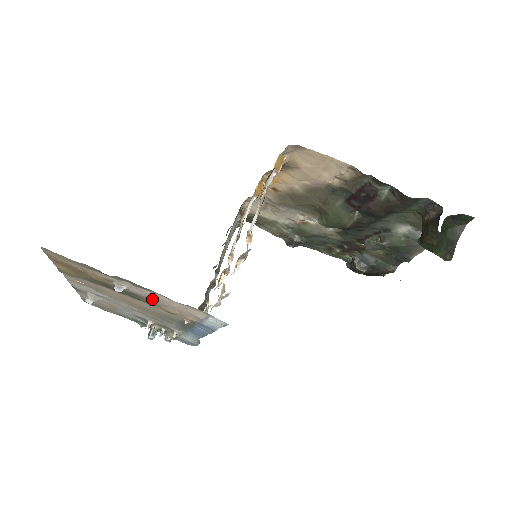
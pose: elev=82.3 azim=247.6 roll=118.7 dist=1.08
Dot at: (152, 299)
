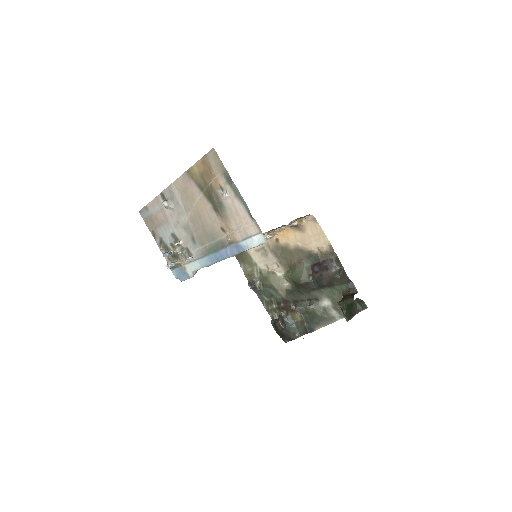
Dot at: (230, 212)
